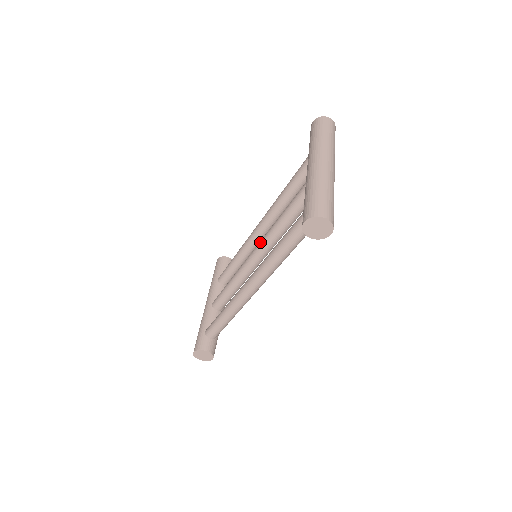
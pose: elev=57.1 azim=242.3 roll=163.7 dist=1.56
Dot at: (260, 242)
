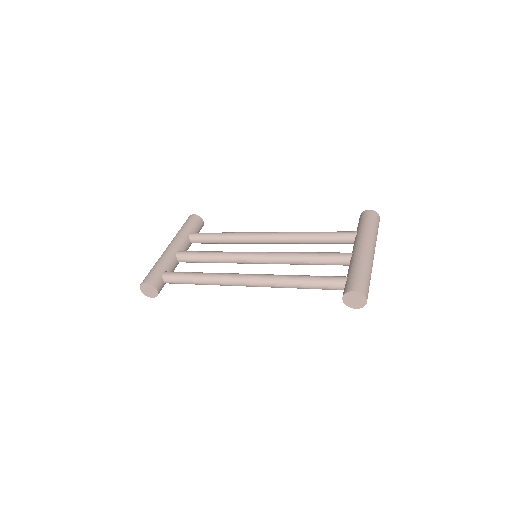
Dot at: (274, 253)
